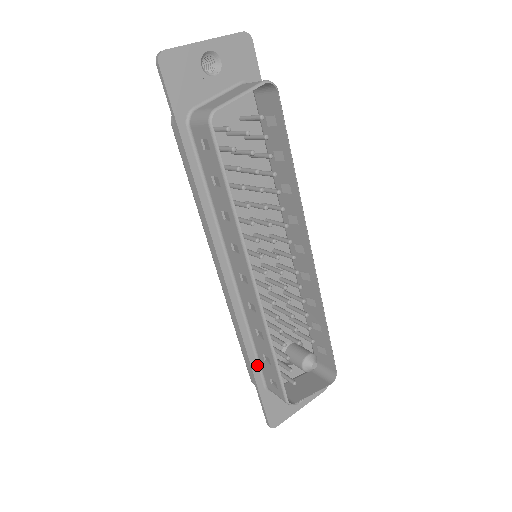
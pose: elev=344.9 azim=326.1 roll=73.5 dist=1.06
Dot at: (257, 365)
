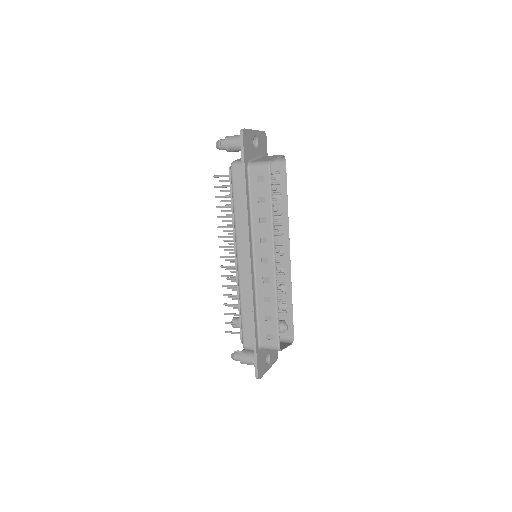
Dot at: (257, 327)
